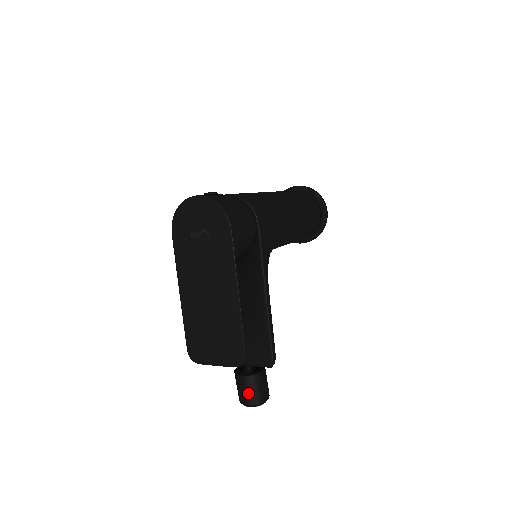
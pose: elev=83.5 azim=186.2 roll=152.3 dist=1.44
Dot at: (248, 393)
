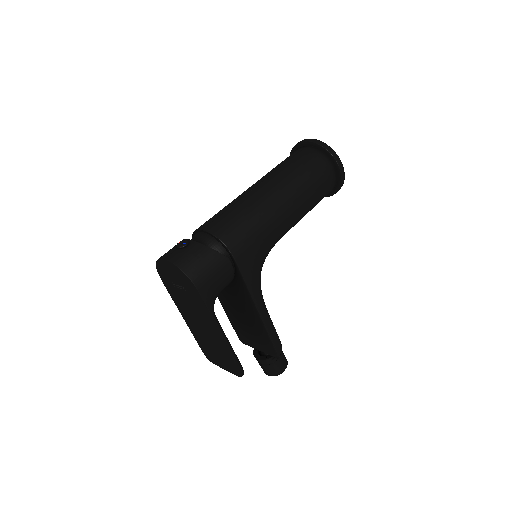
Dot at: (265, 369)
